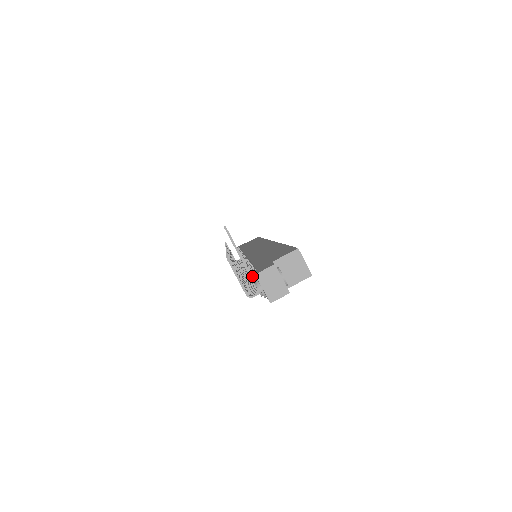
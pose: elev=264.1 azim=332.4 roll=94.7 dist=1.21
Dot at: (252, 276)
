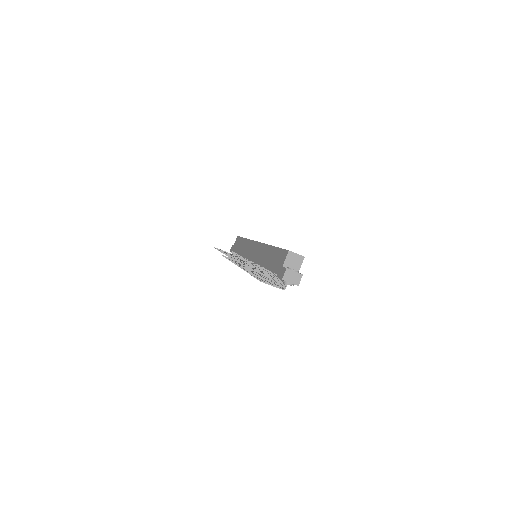
Dot at: (278, 279)
